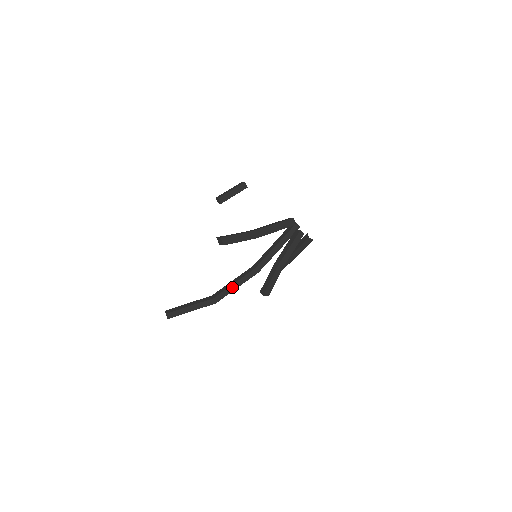
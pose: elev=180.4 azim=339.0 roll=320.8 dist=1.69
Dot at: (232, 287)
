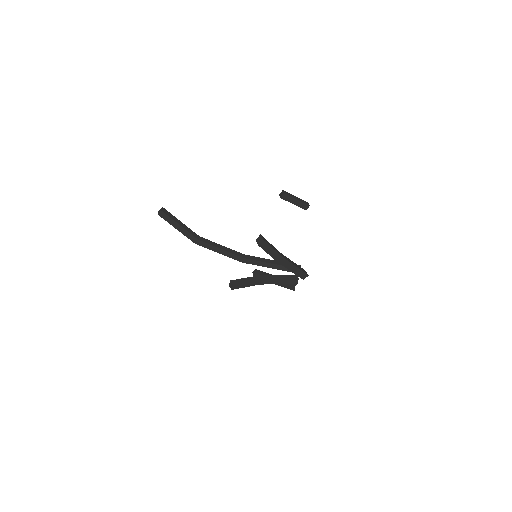
Dot at: (217, 249)
